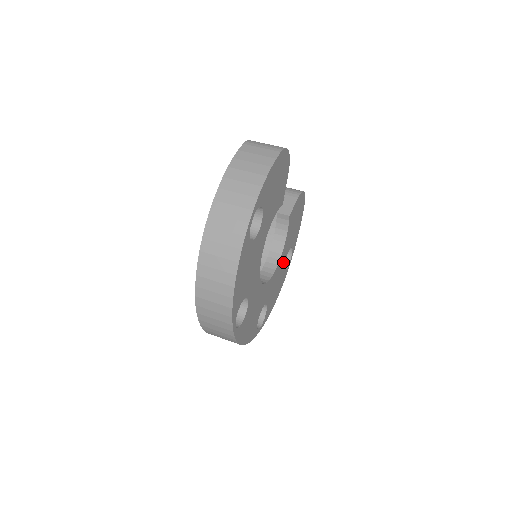
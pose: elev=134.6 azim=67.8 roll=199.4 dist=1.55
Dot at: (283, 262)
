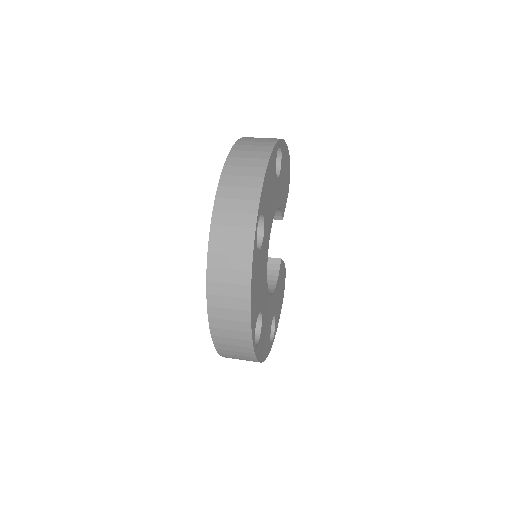
Dot at: (271, 314)
